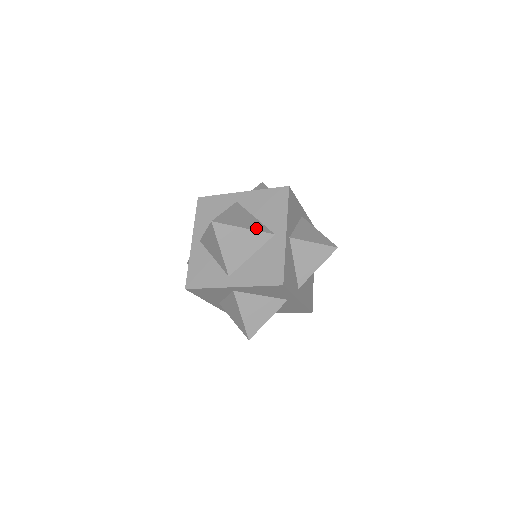
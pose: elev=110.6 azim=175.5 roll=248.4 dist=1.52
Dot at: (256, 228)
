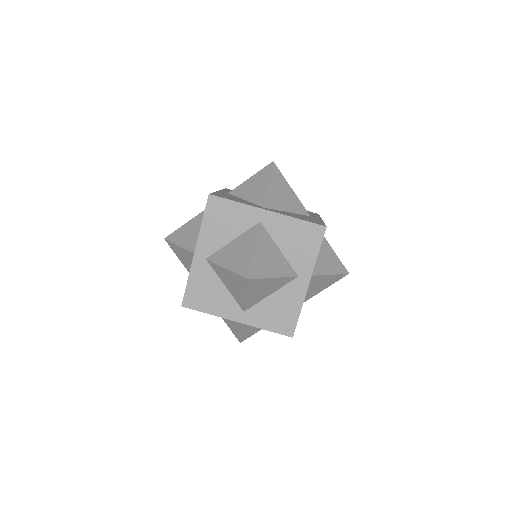
Dot at: occluded
